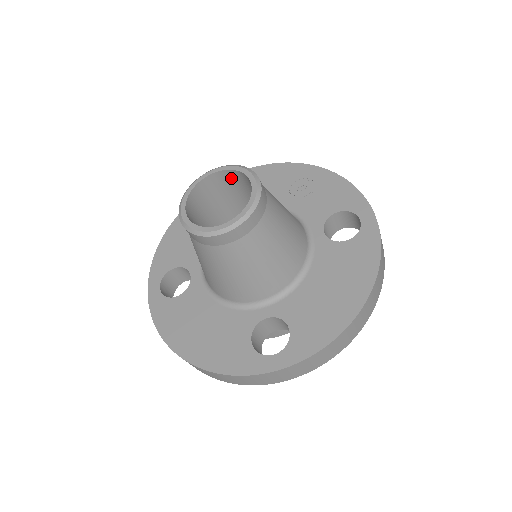
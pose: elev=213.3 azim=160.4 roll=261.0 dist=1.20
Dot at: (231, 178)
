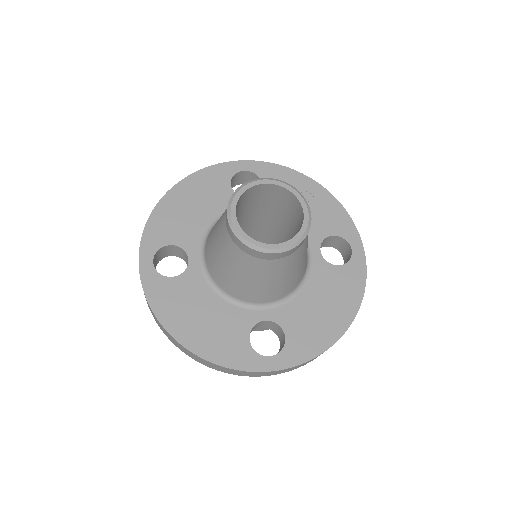
Dot at: (275, 191)
